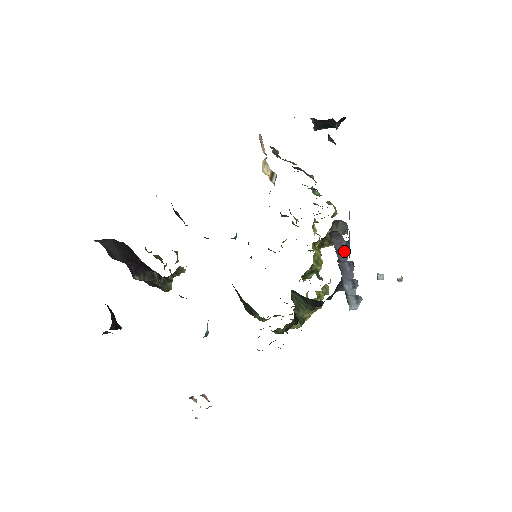
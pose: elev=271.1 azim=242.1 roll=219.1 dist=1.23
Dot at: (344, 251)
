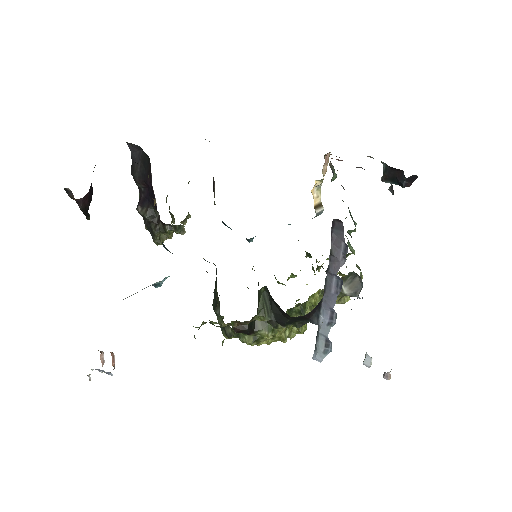
Dot at: (338, 258)
